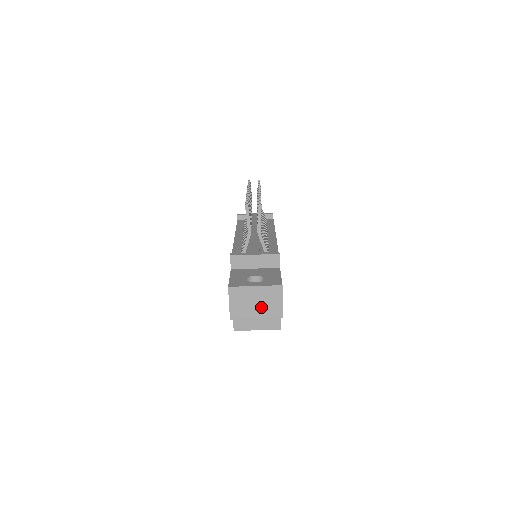
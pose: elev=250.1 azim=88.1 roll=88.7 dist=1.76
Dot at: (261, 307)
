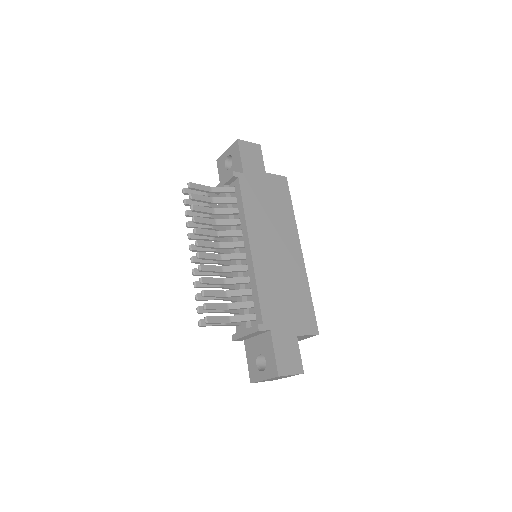
Dot at: (283, 377)
